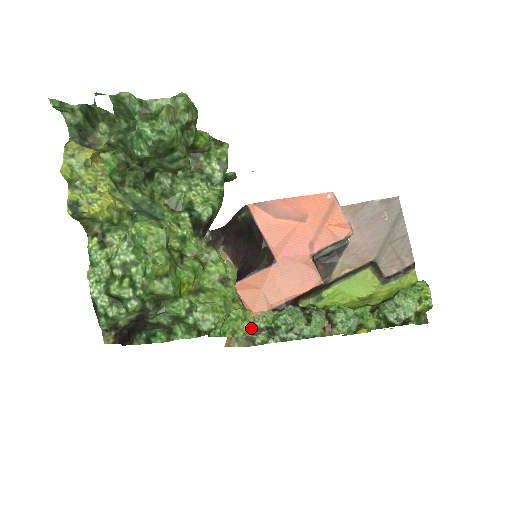
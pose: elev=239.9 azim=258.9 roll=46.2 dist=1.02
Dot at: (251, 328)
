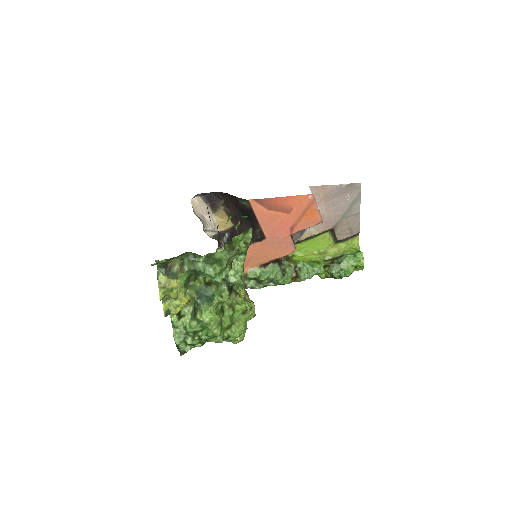
Dot at: (253, 314)
